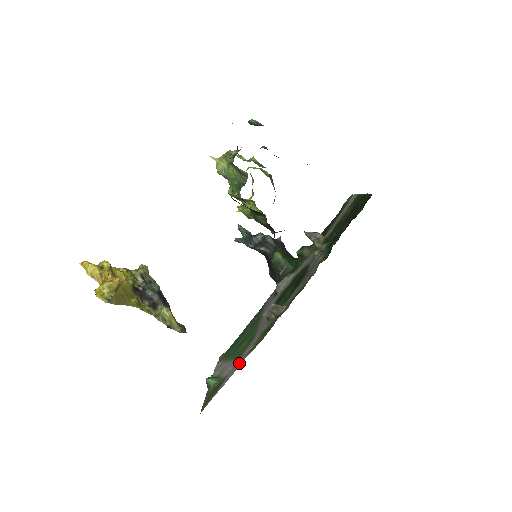
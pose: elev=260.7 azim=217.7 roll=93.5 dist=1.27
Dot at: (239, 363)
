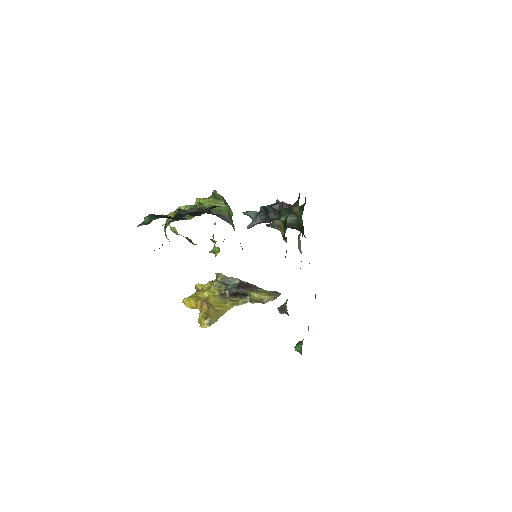
Dot at: occluded
